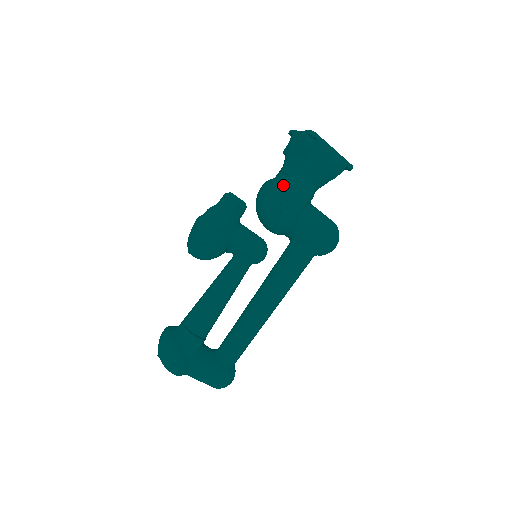
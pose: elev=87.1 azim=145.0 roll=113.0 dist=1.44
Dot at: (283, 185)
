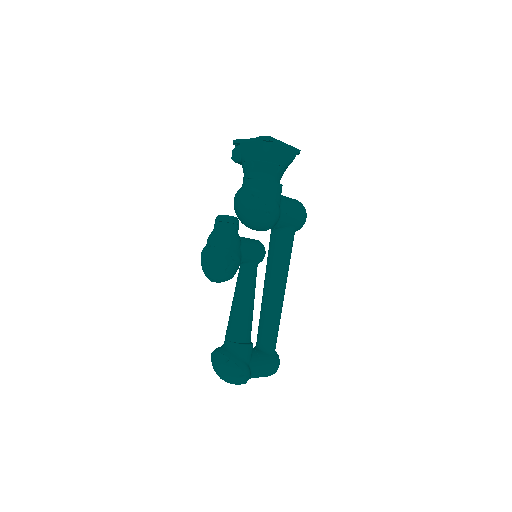
Dot at: (259, 189)
